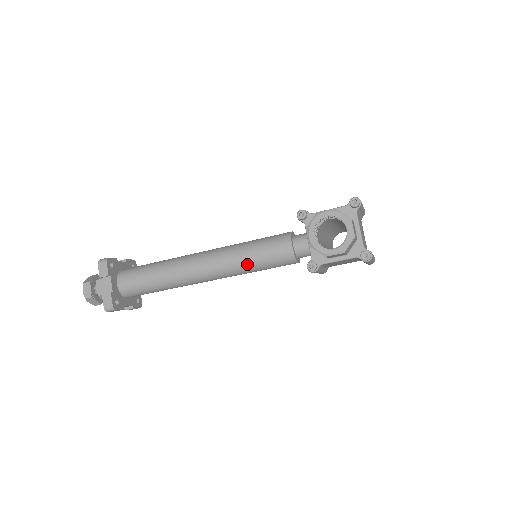
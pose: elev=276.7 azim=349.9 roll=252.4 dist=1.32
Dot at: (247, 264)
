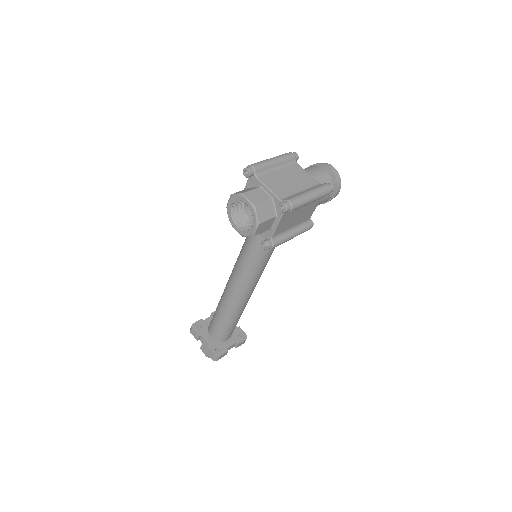
Dot at: (248, 270)
